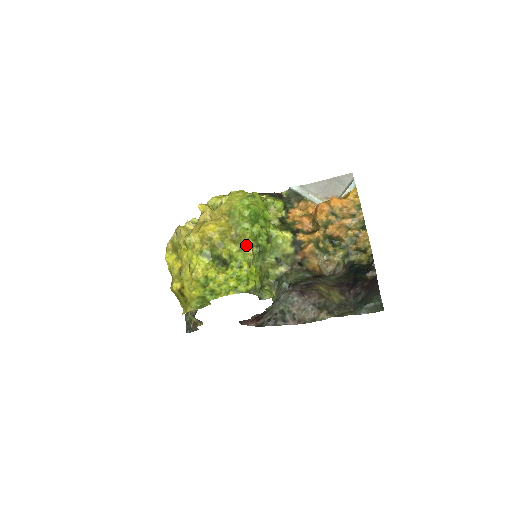
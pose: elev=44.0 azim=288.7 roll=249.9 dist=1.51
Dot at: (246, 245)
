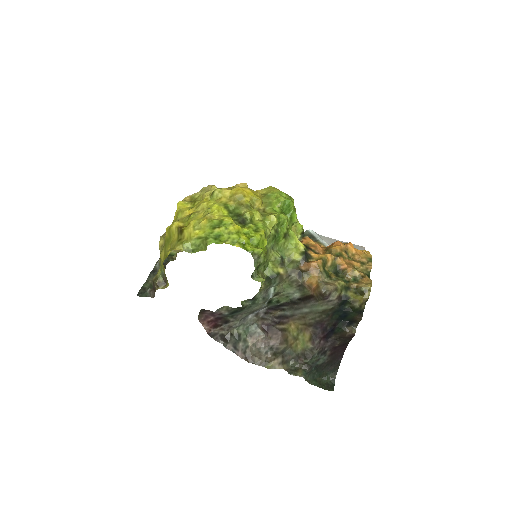
Dot at: (271, 219)
